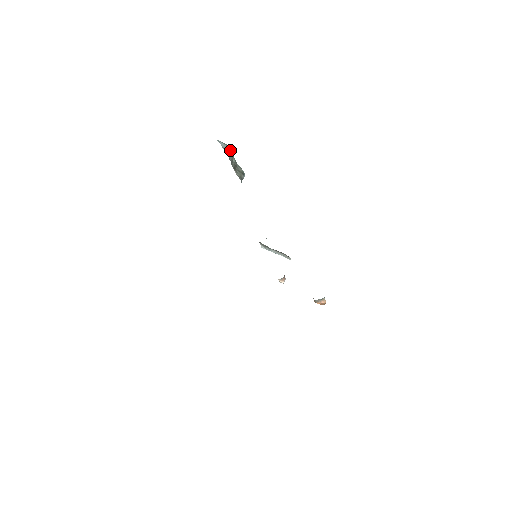
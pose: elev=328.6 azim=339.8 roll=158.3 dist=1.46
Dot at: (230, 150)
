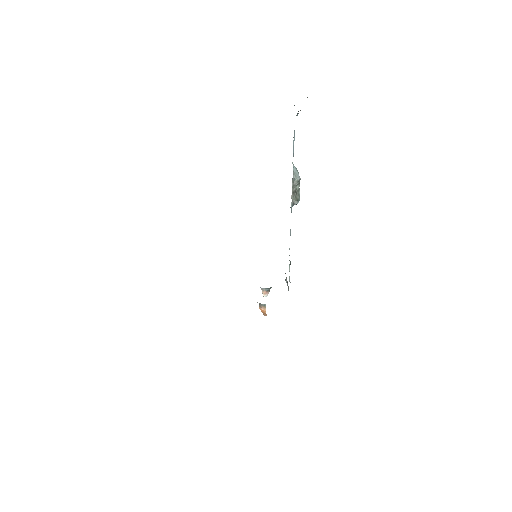
Dot at: (298, 177)
